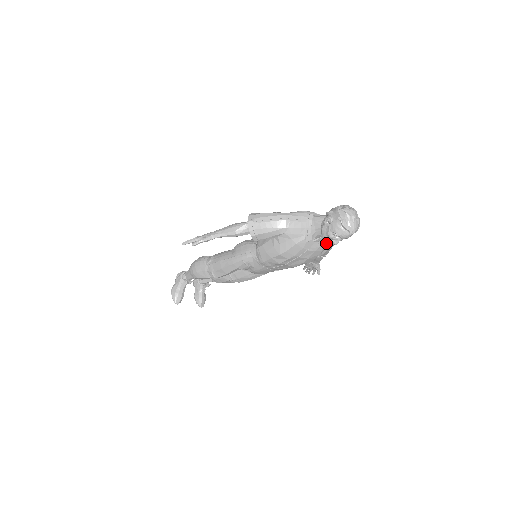
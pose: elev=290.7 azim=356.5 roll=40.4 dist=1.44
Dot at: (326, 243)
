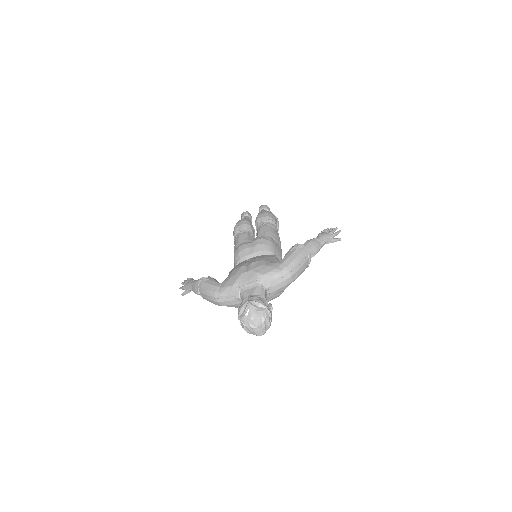
Dot at: occluded
